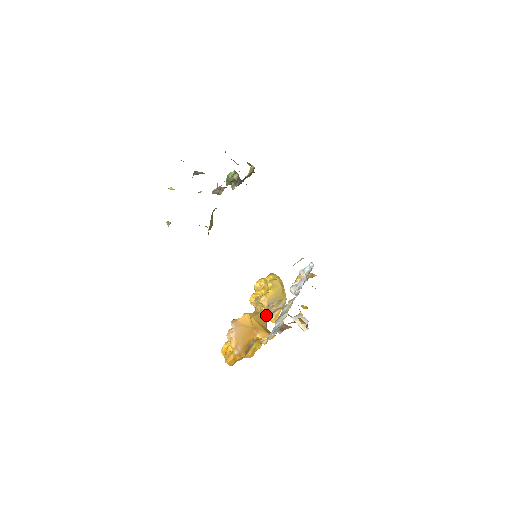
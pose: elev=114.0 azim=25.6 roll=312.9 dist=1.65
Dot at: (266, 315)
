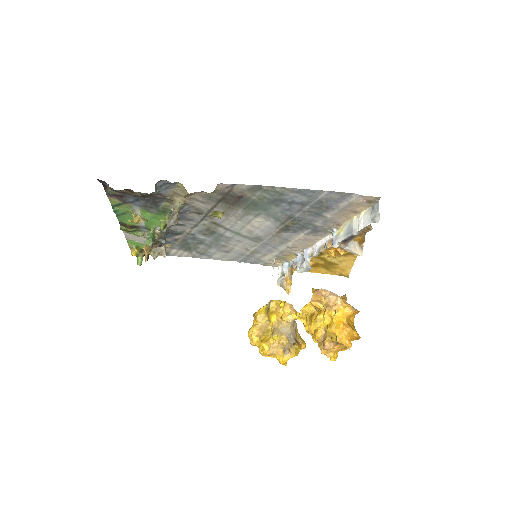
Dot at: (295, 341)
